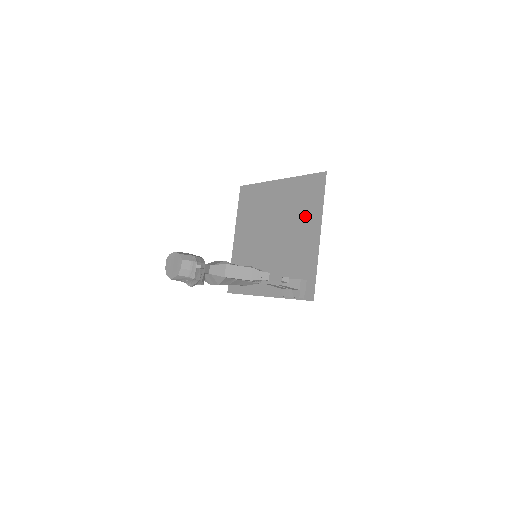
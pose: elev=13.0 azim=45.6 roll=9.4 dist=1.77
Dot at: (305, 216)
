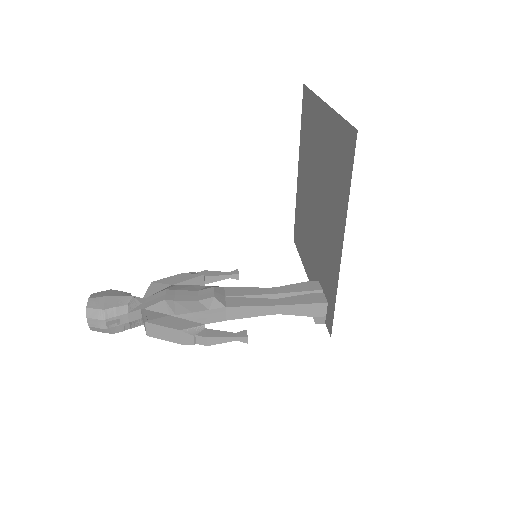
Dot at: (335, 198)
